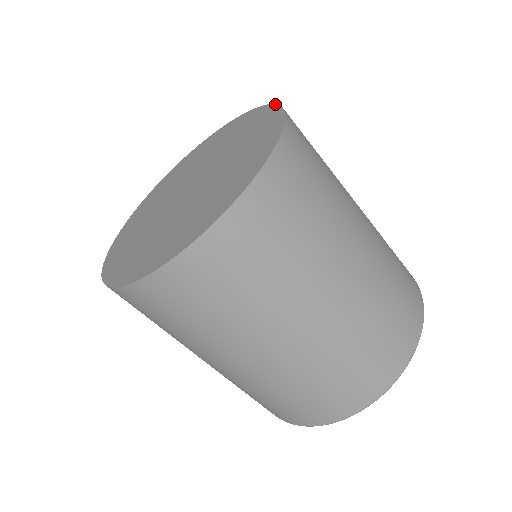
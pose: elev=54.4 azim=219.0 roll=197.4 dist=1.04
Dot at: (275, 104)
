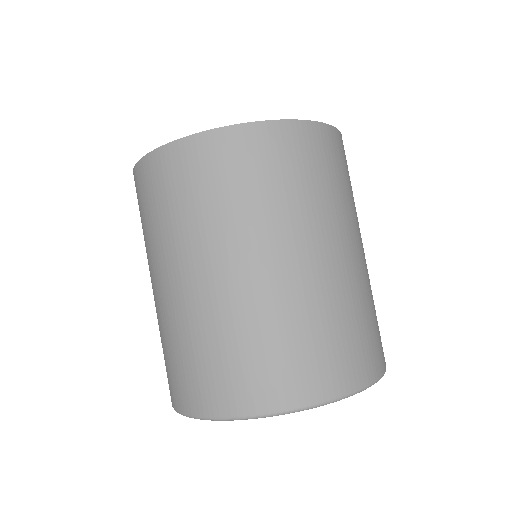
Dot at: occluded
